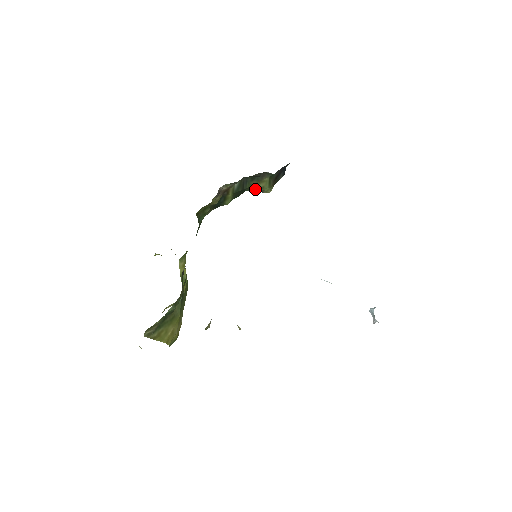
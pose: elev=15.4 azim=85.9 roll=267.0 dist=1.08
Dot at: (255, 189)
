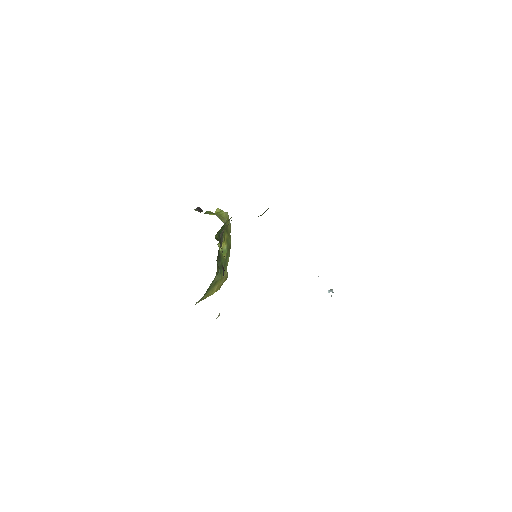
Dot at: occluded
